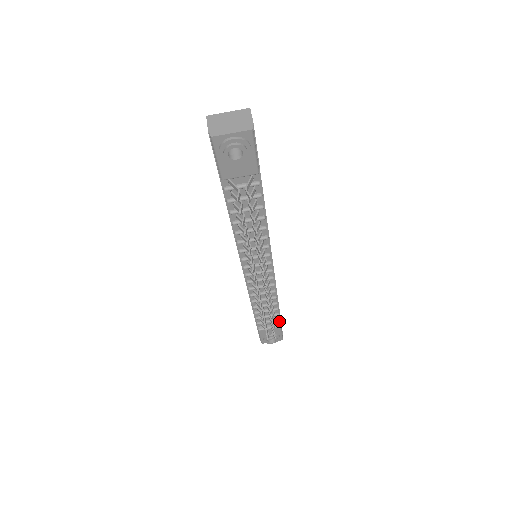
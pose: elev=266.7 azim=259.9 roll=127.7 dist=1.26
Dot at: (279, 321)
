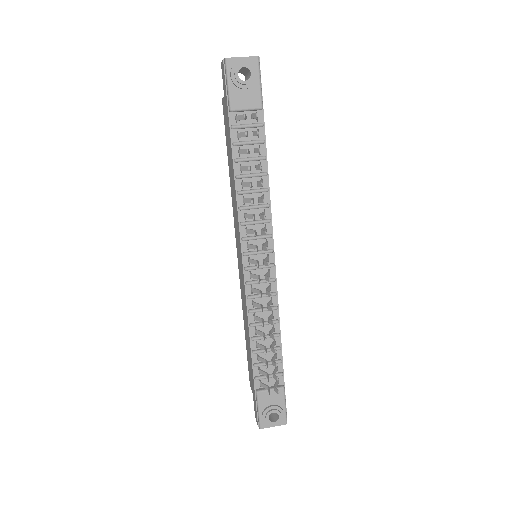
Dot at: (282, 380)
